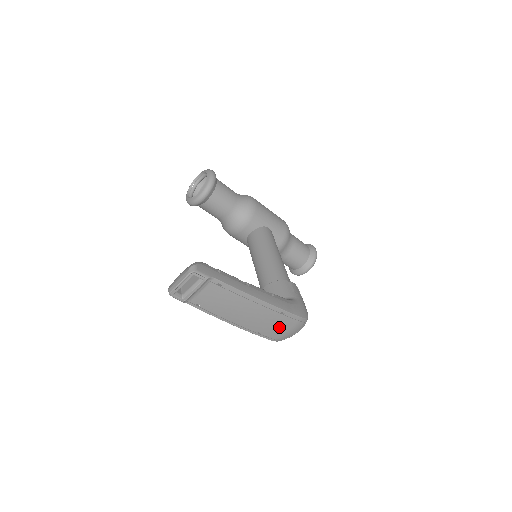
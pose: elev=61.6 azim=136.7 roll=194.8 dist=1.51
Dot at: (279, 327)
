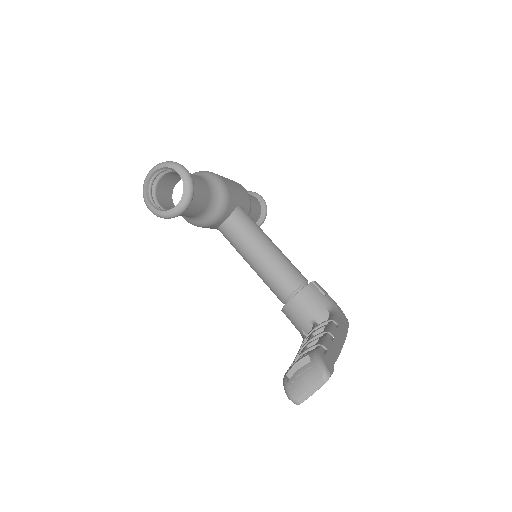
Dot at: occluded
